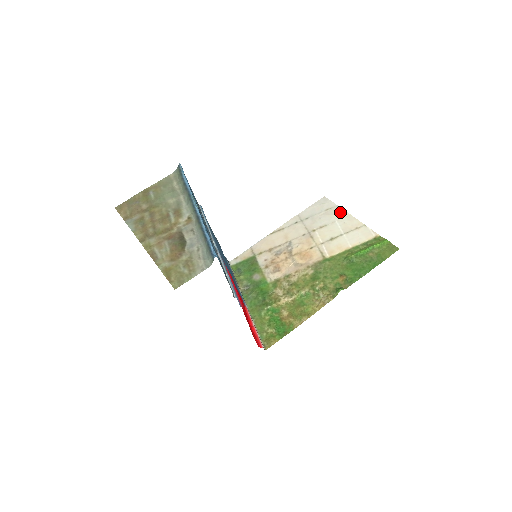
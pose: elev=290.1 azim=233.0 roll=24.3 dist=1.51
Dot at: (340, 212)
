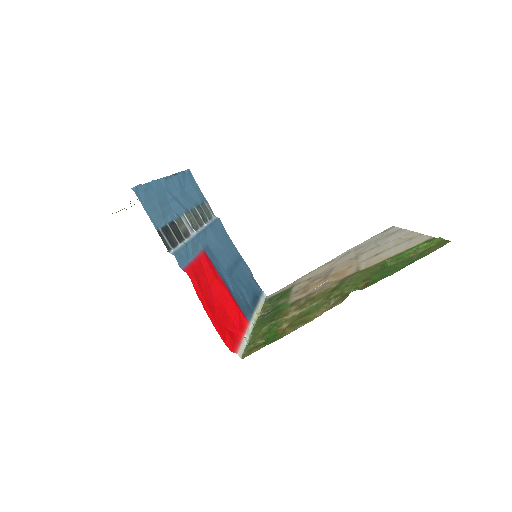
Dot at: (400, 232)
